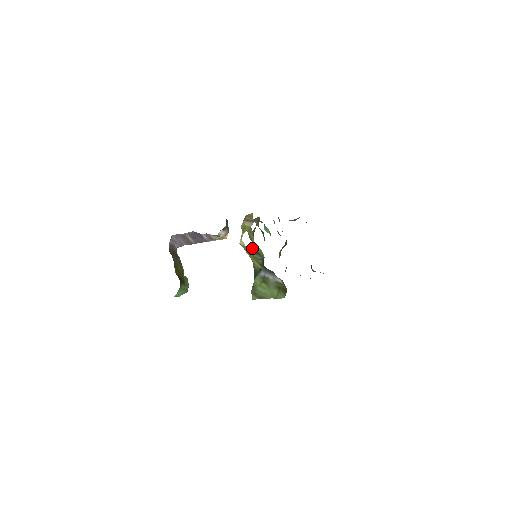
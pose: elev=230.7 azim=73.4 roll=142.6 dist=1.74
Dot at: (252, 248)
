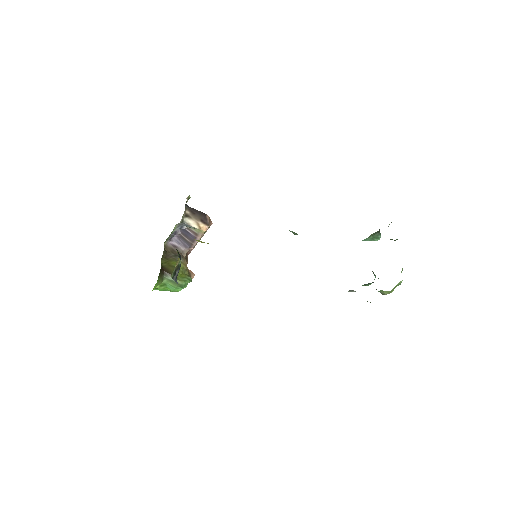
Dot at: occluded
